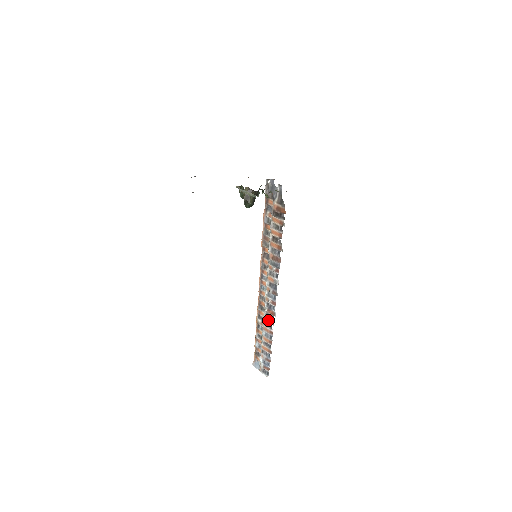
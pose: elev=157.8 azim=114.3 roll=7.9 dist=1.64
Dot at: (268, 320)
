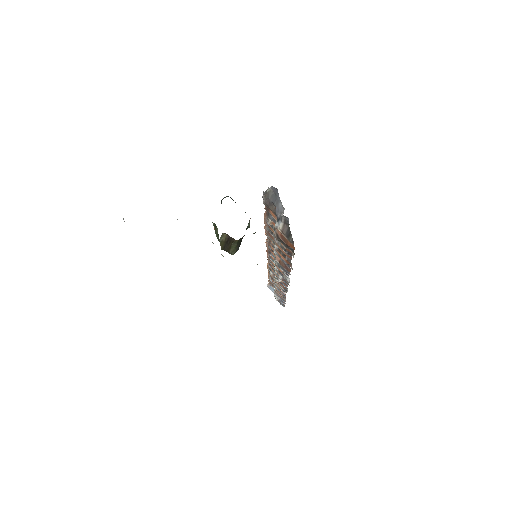
Dot at: (280, 286)
